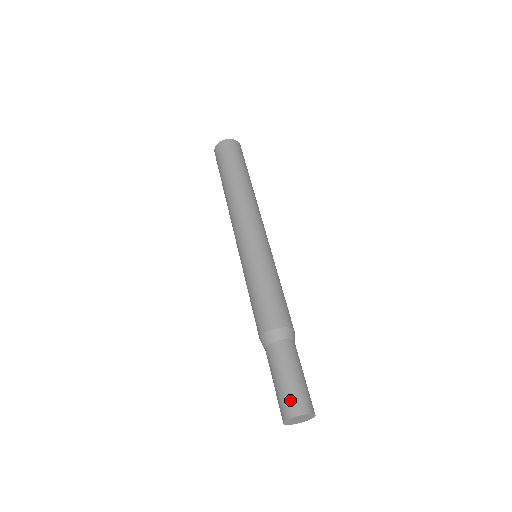
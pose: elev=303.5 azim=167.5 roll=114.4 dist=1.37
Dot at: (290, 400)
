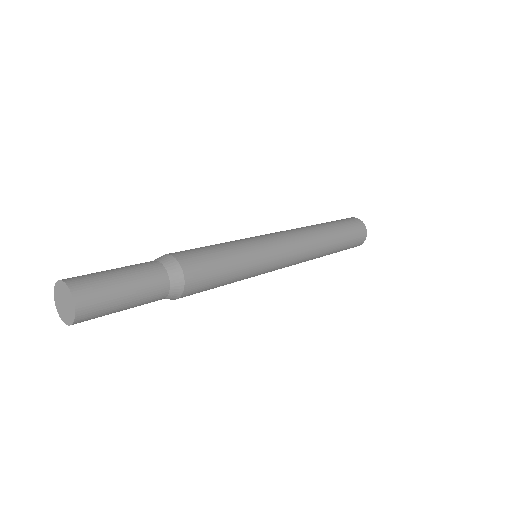
Dot at: occluded
